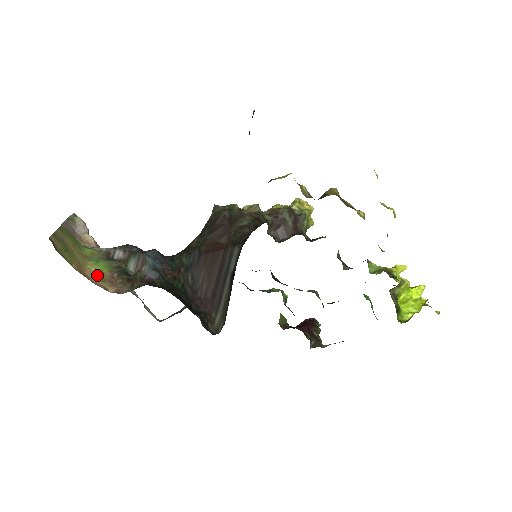
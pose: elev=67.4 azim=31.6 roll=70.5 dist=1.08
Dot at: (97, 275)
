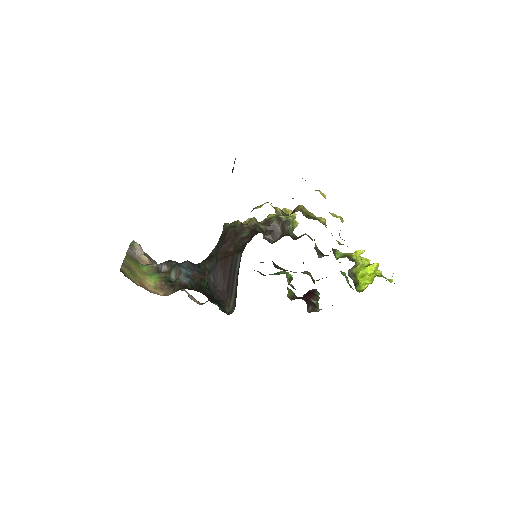
Dot at: (152, 285)
